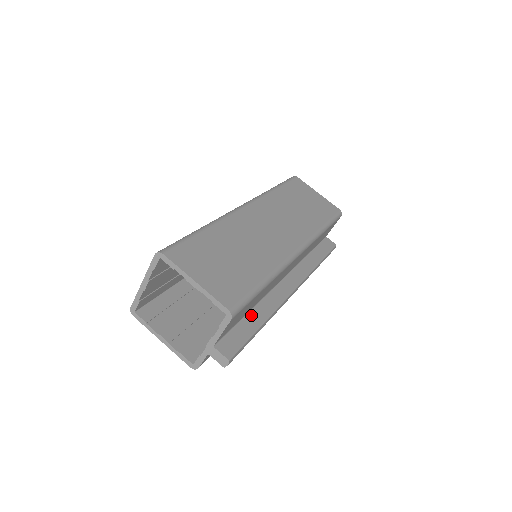
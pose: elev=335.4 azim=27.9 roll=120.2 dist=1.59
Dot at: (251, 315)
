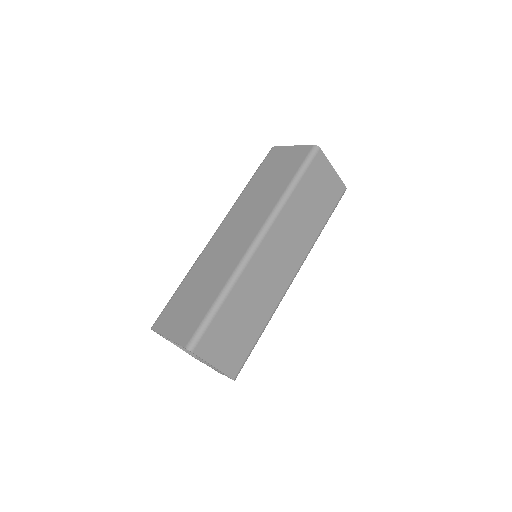
Dot at: occluded
